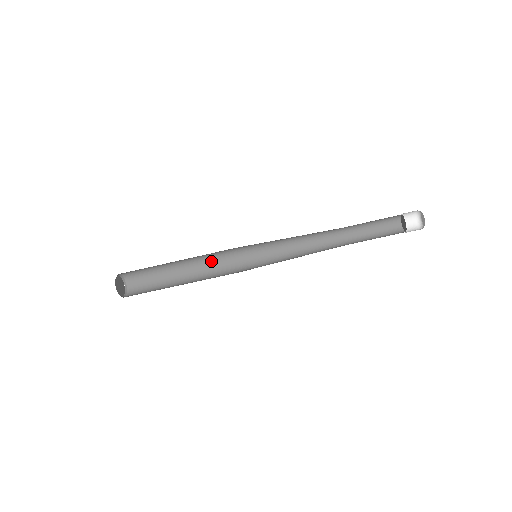
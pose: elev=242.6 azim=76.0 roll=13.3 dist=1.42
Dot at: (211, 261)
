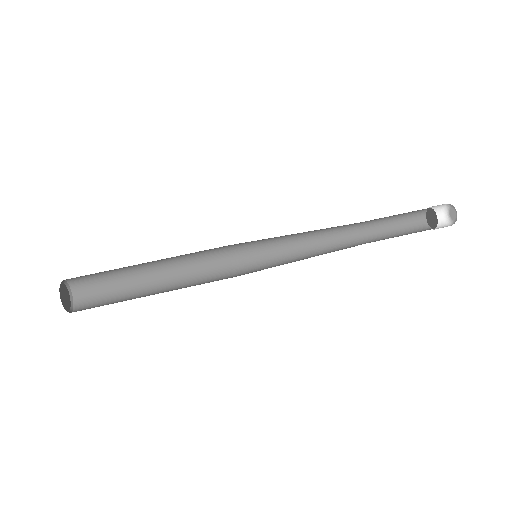
Dot at: (196, 276)
